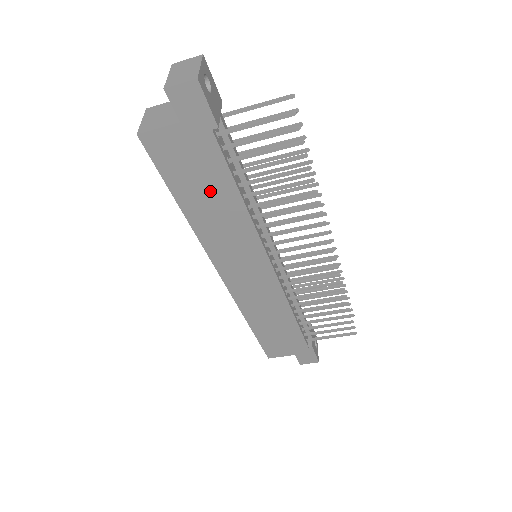
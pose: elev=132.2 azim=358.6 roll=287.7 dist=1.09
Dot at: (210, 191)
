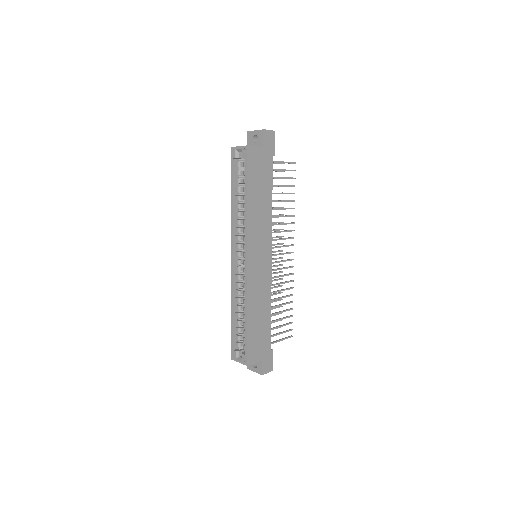
Dot at: (262, 190)
